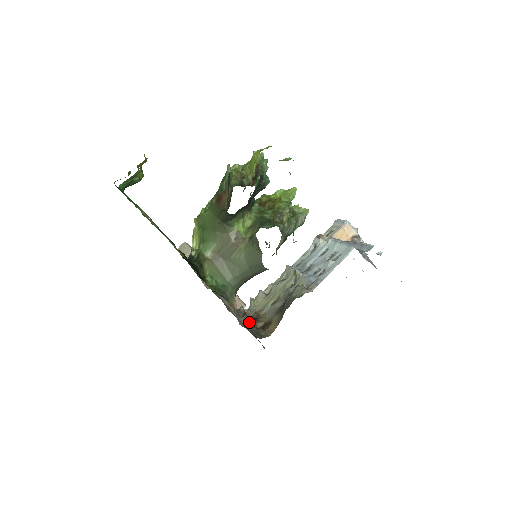
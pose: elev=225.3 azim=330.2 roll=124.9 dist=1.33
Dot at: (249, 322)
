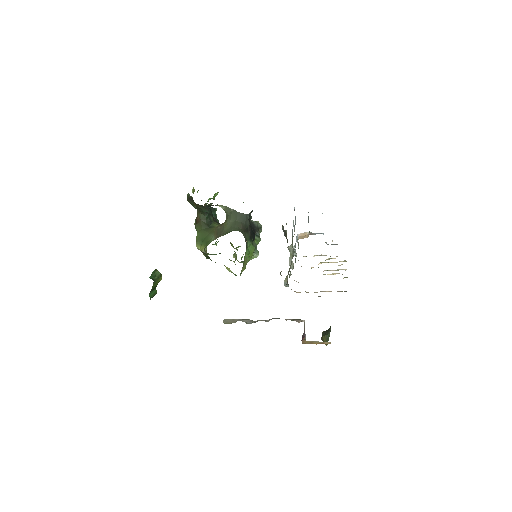
Dot at: occluded
